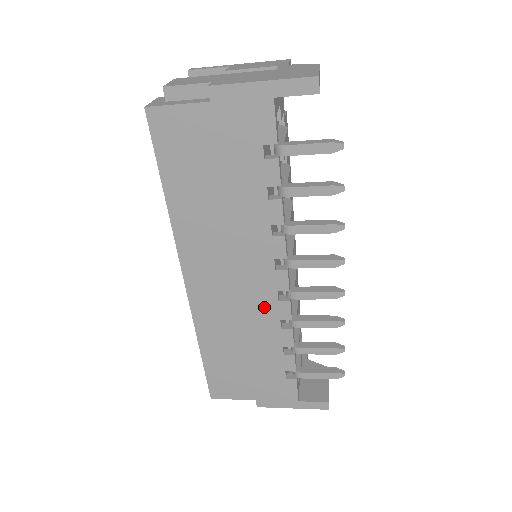
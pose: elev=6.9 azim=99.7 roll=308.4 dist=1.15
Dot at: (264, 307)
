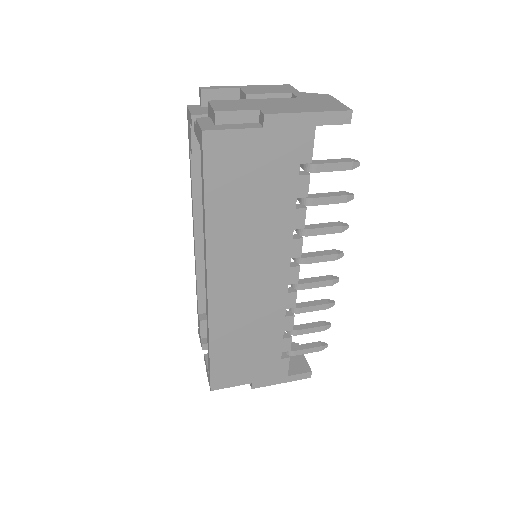
Dot at: (274, 300)
